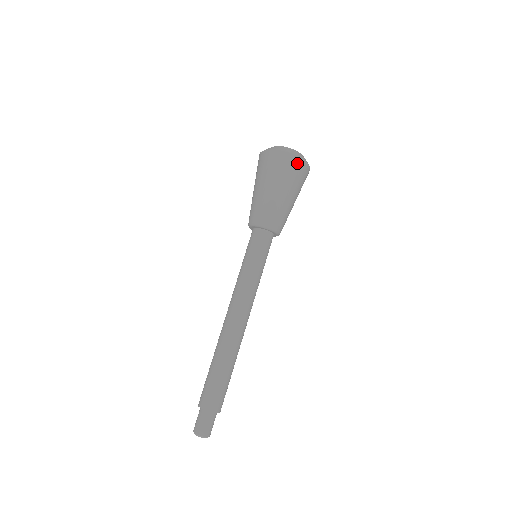
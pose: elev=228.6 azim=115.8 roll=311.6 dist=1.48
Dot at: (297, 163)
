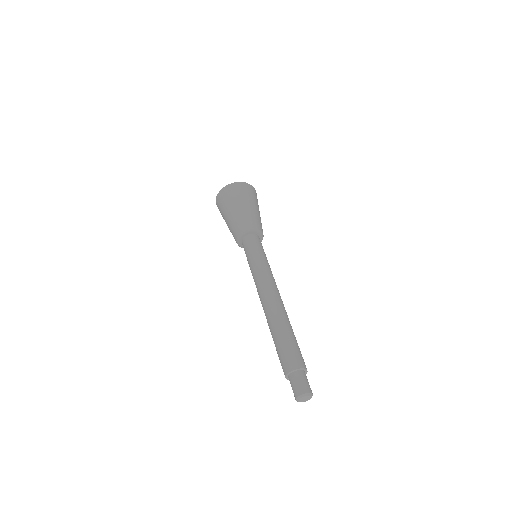
Dot at: (237, 186)
